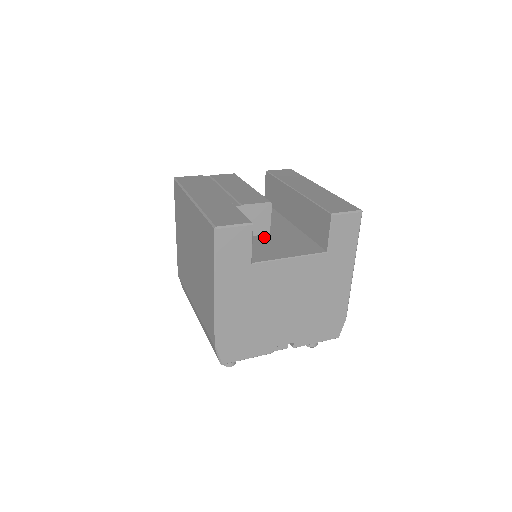
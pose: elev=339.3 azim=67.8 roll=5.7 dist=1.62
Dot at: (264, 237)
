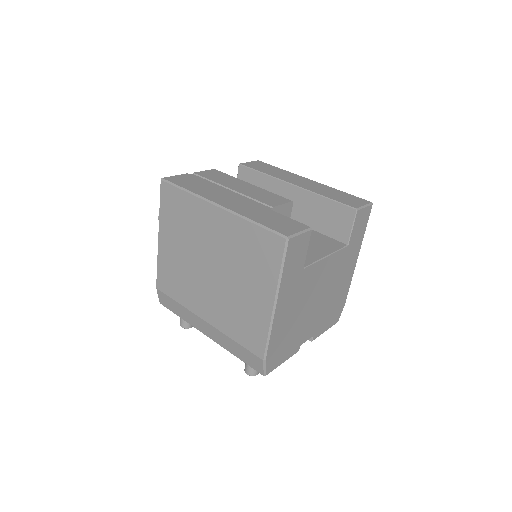
Dot at: occluded
